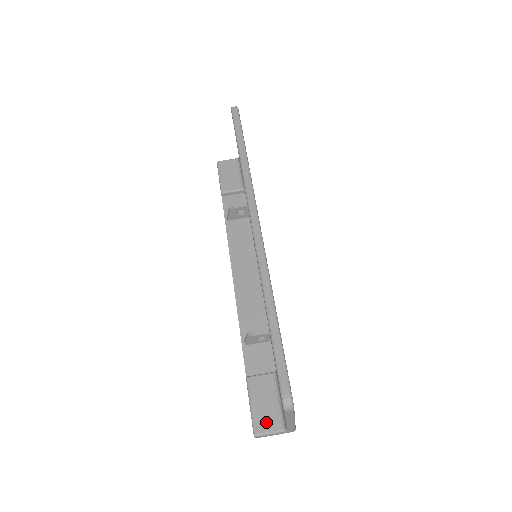
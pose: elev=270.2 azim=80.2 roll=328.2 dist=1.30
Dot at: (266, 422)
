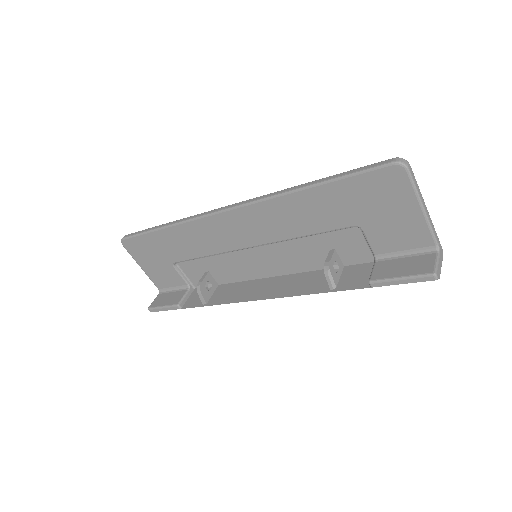
Dot at: (423, 265)
